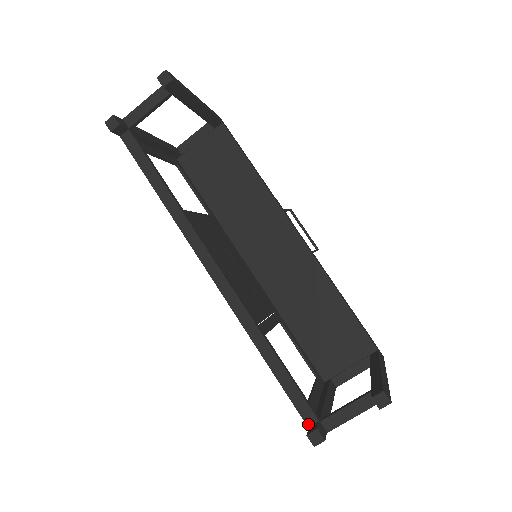
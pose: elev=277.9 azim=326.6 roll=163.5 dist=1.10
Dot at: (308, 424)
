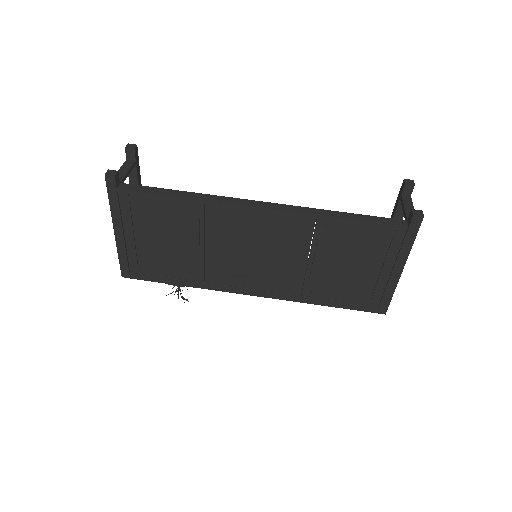
Dot at: (406, 225)
